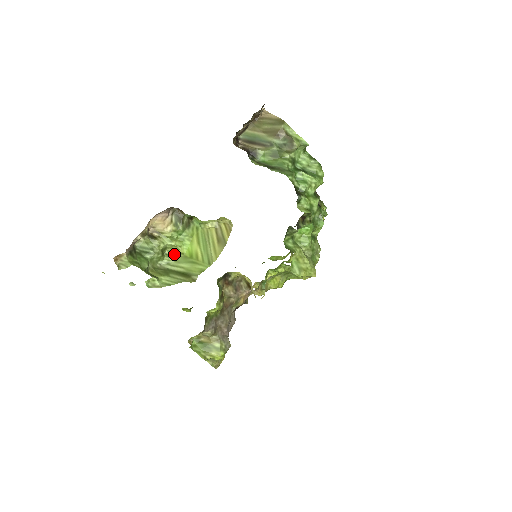
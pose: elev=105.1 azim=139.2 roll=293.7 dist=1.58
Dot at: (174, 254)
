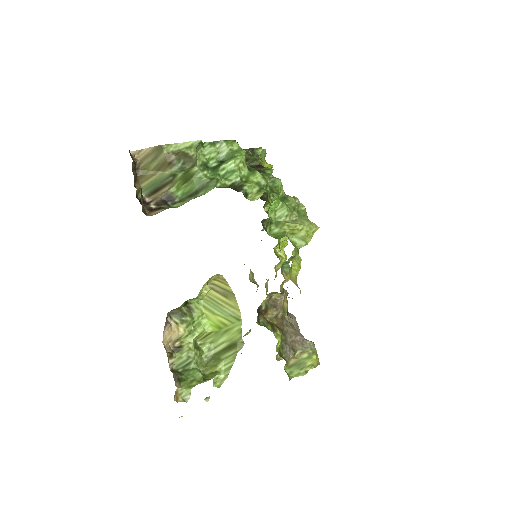
Dot at: (205, 339)
